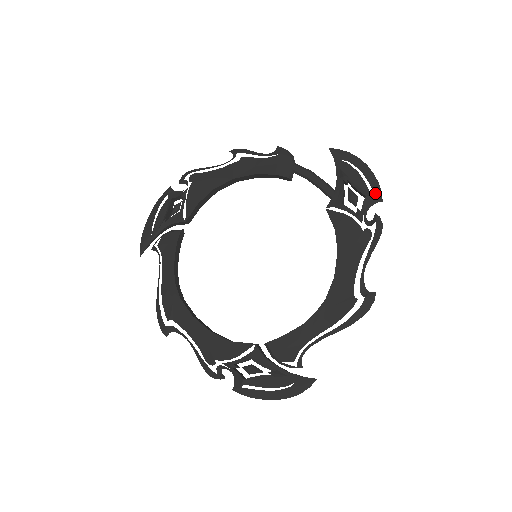
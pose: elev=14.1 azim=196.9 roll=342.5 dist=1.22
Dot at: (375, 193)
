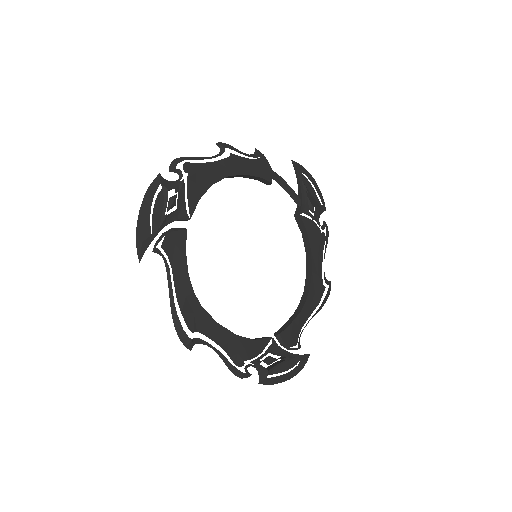
Dot at: (323, 204)
